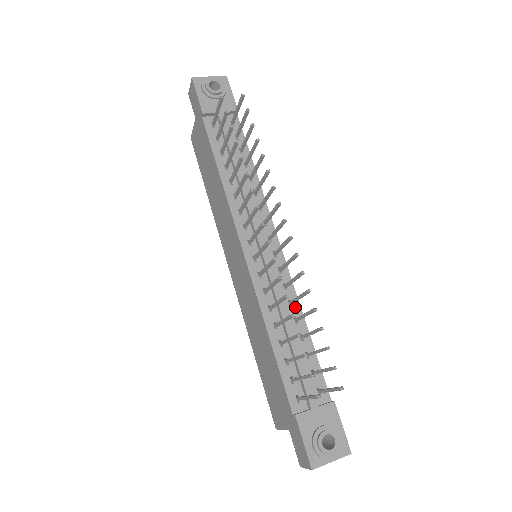
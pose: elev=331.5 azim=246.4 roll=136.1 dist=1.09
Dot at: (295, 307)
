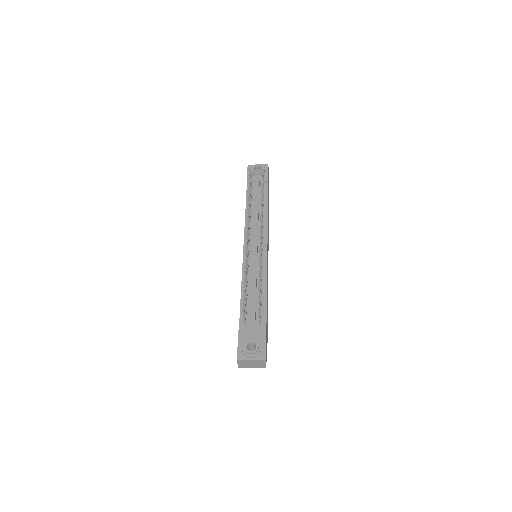
Dot at: (263, 280)
